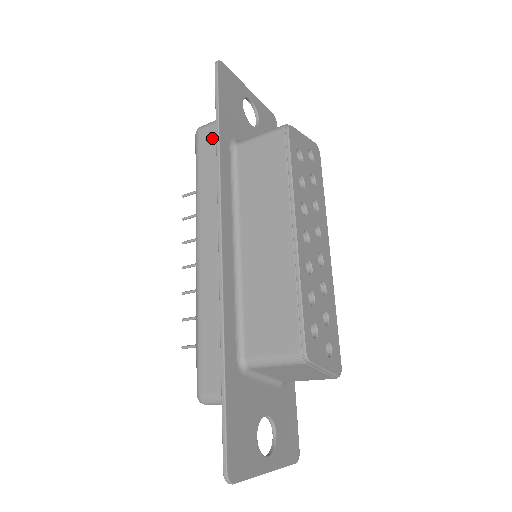
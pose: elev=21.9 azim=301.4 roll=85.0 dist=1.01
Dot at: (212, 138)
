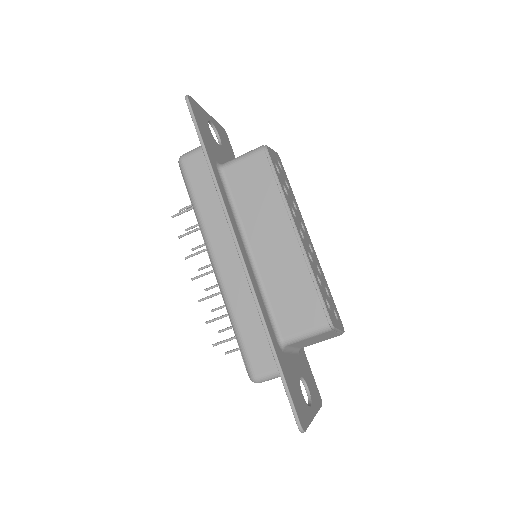
Dot at: (199, 165)
